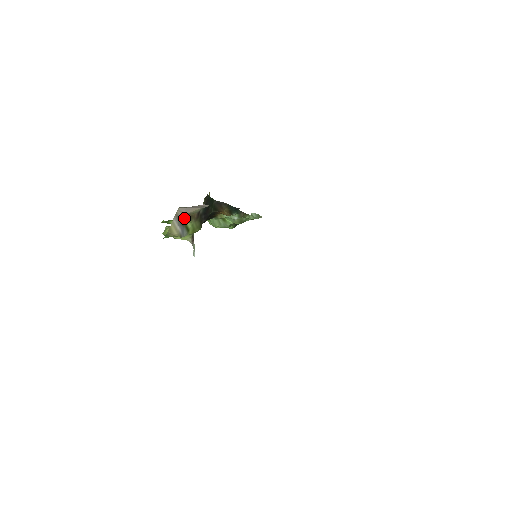
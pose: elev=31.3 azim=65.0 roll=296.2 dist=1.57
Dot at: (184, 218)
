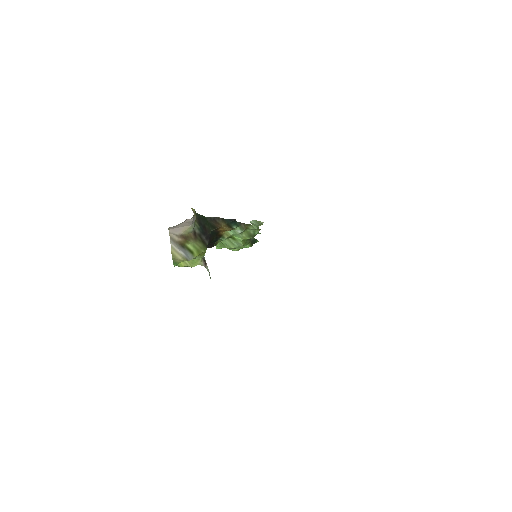
Dot at: (181, 240)
